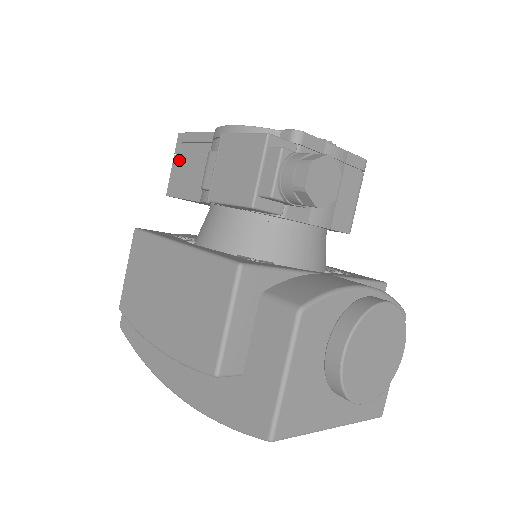
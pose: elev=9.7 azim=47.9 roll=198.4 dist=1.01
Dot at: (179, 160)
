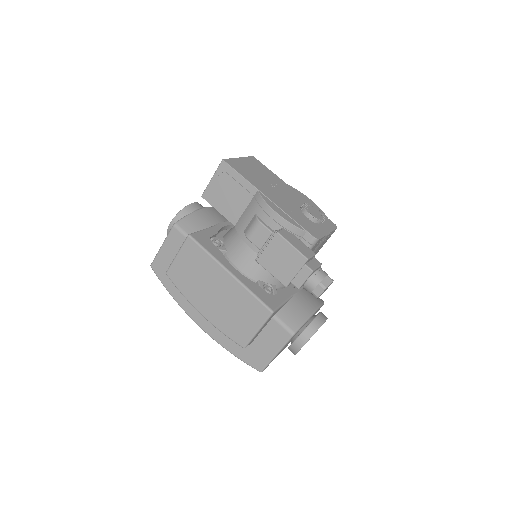
Dot at: (220, 181)
